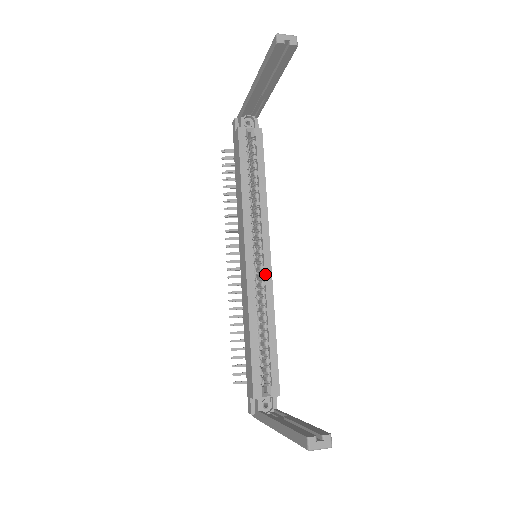
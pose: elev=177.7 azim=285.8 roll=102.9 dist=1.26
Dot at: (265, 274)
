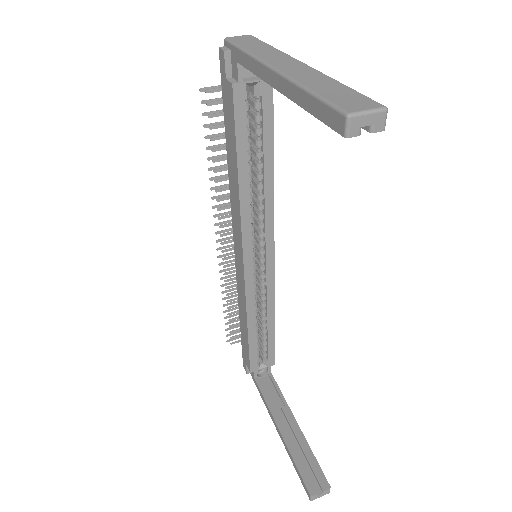
Dot at: (267, 276)
